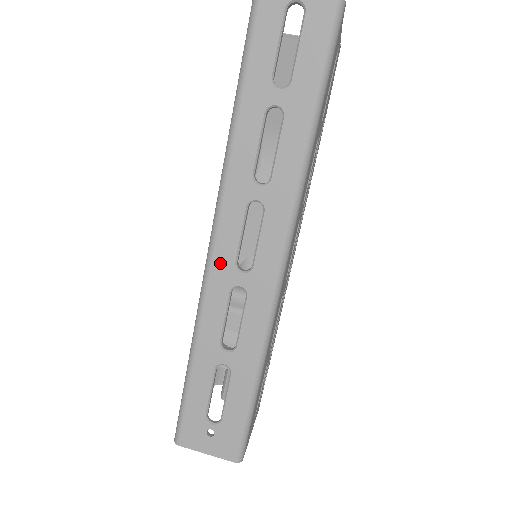
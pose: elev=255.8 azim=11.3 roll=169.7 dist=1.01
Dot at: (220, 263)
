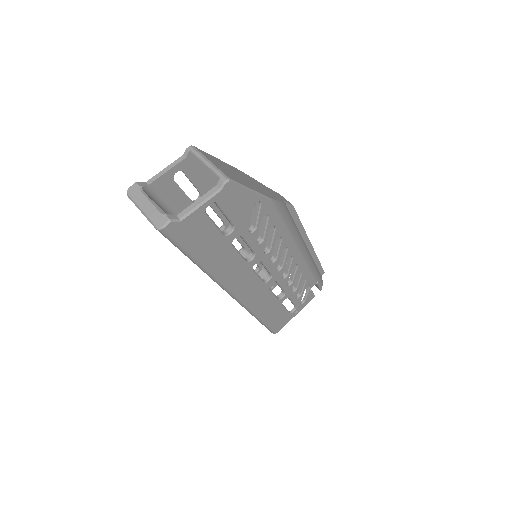
Dot at: occluded
